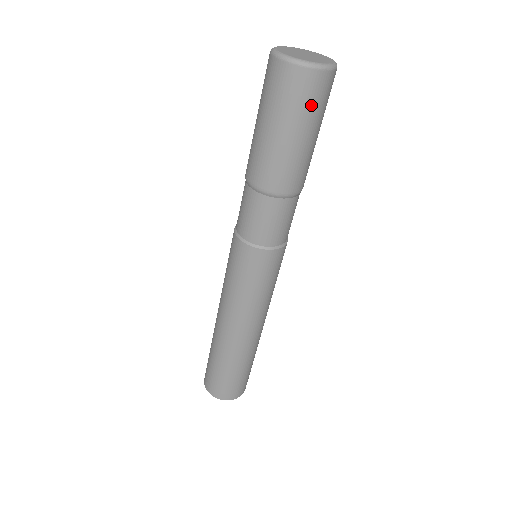
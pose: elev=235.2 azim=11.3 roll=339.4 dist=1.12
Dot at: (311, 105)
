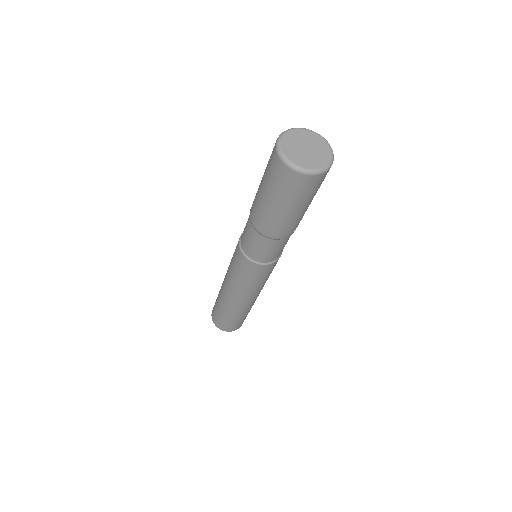
Dot at: (282, 187)
